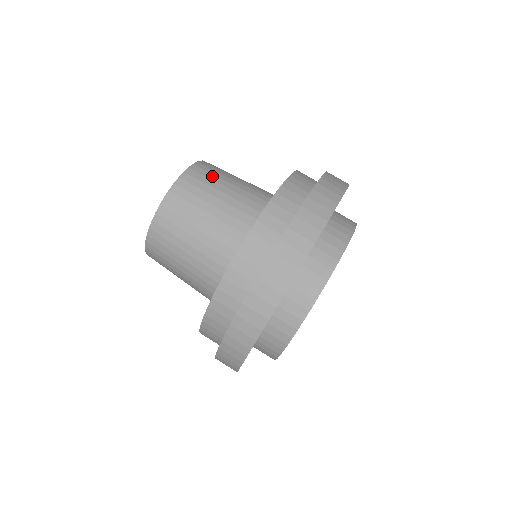
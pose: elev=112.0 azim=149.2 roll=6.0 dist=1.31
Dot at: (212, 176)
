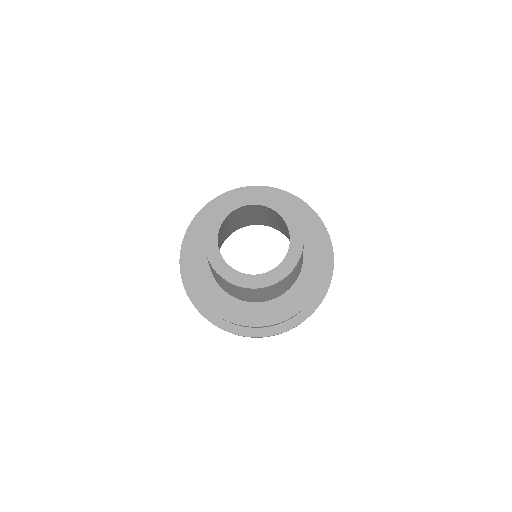
Dot at: occluded
